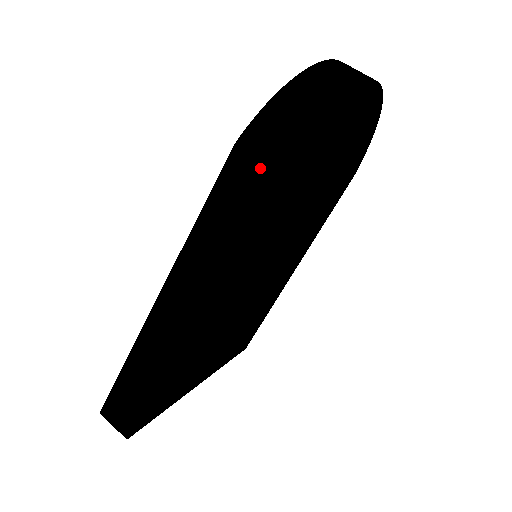
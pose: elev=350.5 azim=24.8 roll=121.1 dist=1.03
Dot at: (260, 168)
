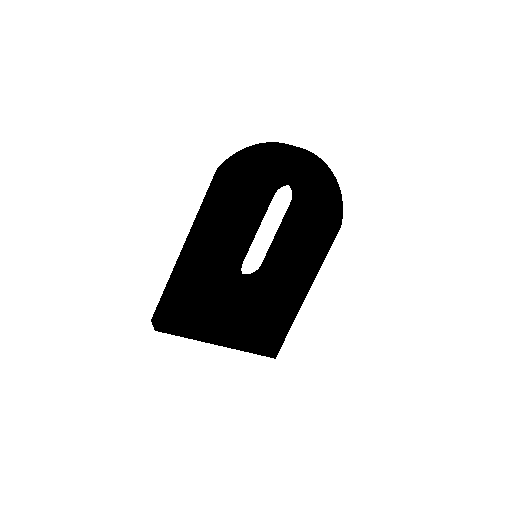
Dot at: (220, 175)
